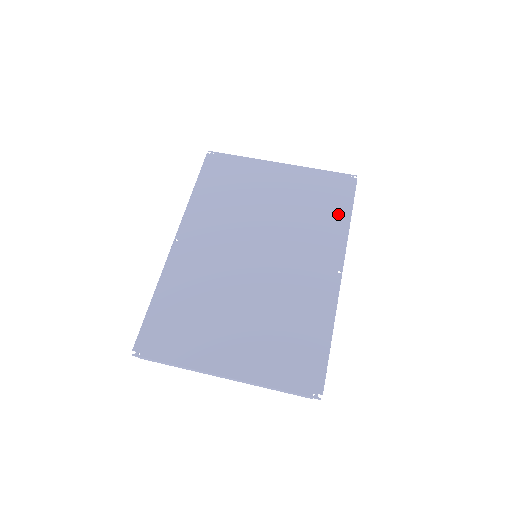
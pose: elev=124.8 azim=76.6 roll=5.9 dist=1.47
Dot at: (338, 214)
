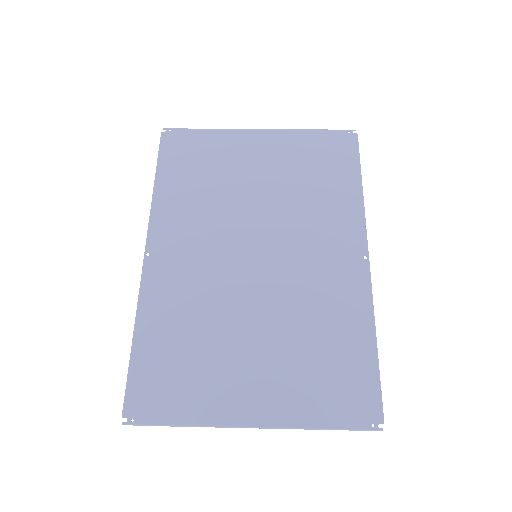
Dot at: (345, 183)
